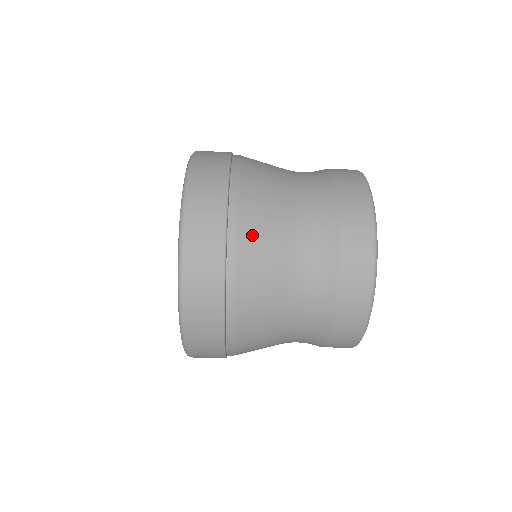
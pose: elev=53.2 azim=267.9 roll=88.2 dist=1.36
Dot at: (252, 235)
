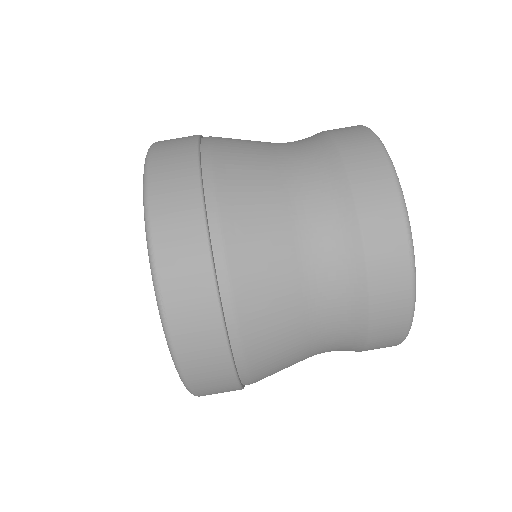
Dot at: (229, 147)
